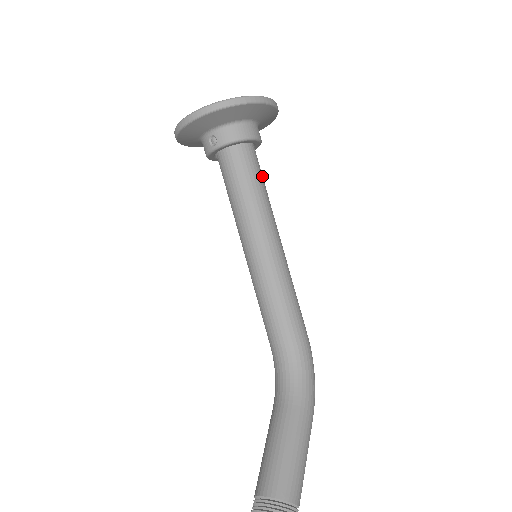
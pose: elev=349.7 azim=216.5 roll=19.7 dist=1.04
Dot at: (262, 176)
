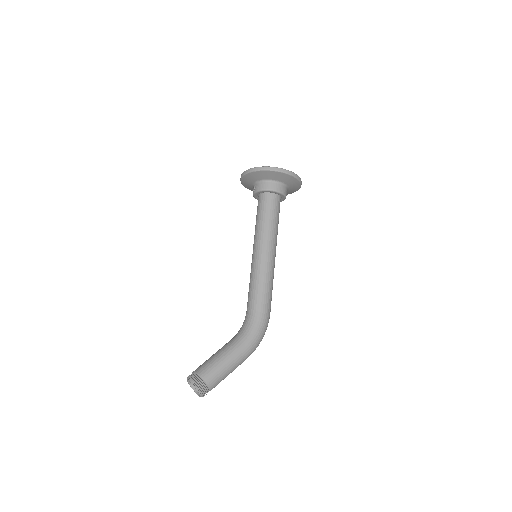
Dot at: (277, 213)
